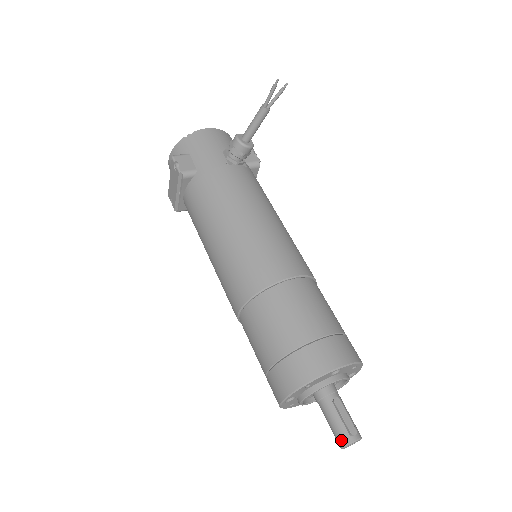
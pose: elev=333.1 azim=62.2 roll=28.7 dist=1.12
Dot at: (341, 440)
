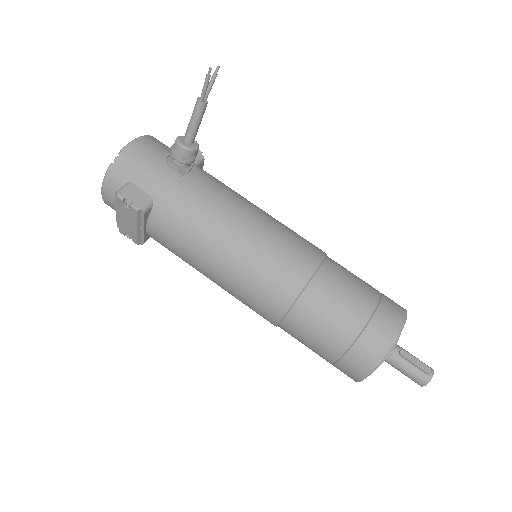
Dot at: (421, 382)
